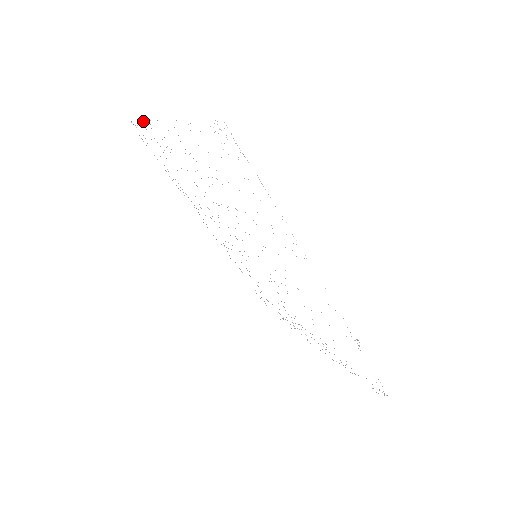
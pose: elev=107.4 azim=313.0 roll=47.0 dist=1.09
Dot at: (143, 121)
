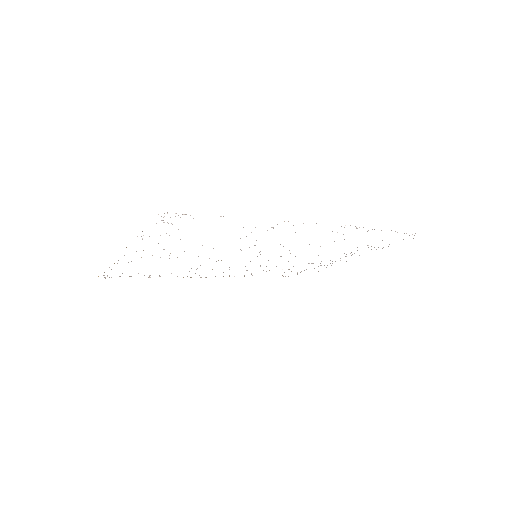
Dot at: occluded
